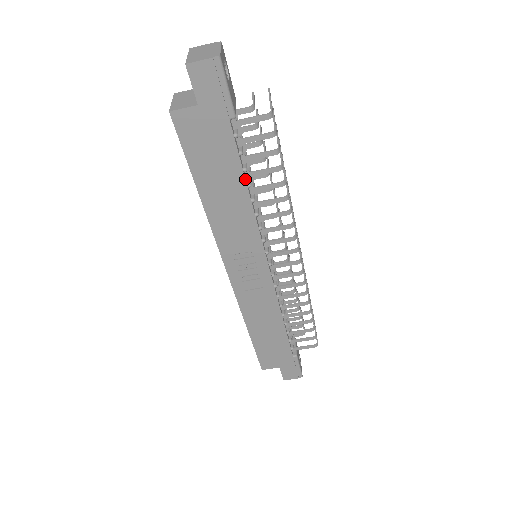
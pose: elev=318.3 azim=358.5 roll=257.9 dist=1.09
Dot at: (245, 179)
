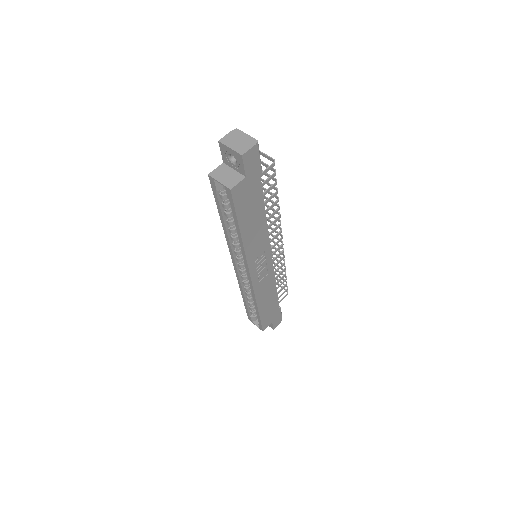
Dot at: occluded
